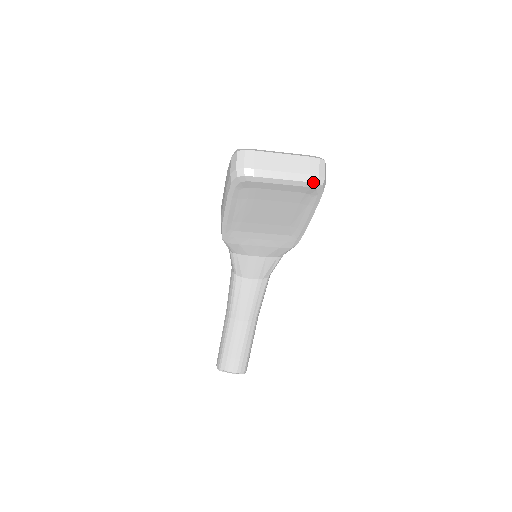
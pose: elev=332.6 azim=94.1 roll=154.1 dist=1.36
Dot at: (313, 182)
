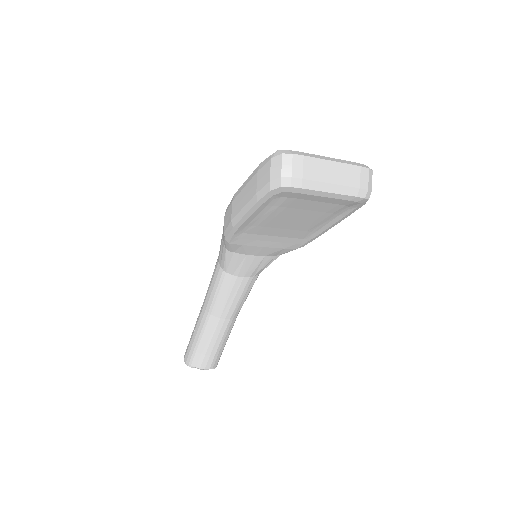
Dot at: (361, 197)
